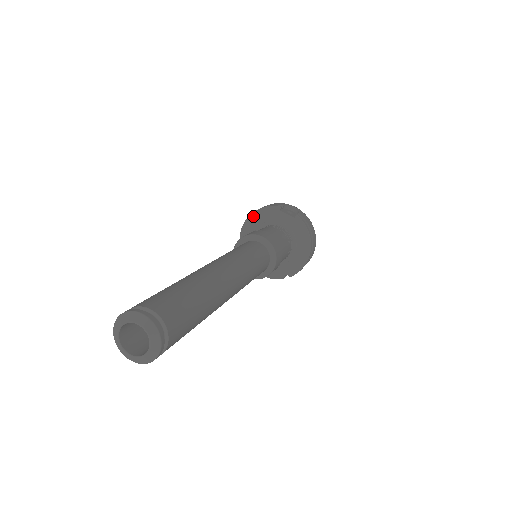
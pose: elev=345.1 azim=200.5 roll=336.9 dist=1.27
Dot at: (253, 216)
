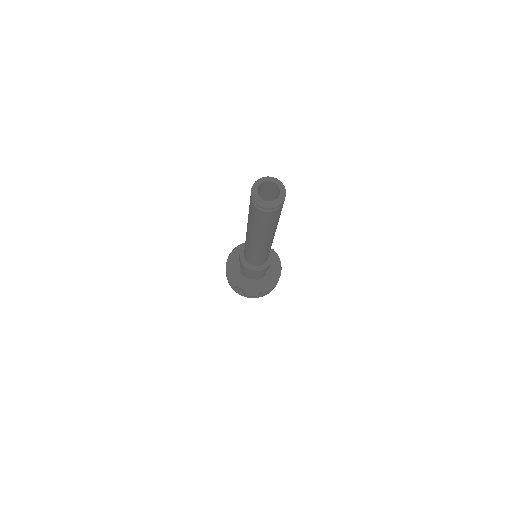
Dot at: (240, 247)
